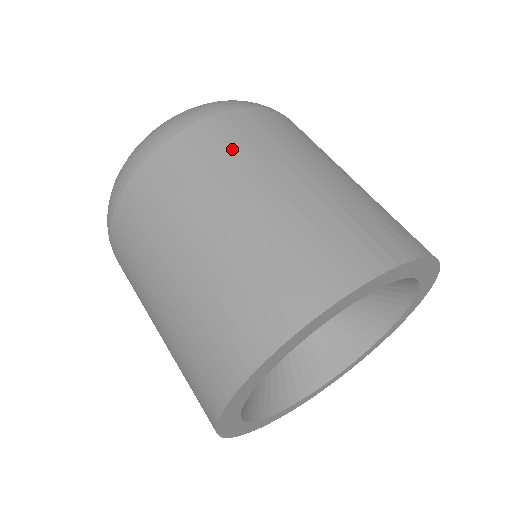
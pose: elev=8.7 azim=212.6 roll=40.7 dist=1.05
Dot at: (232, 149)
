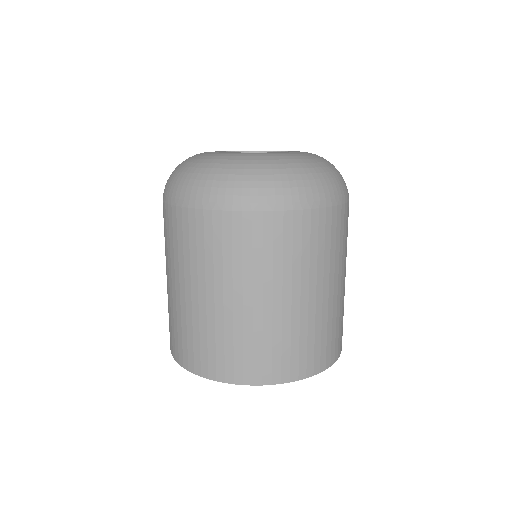
Dot at: (180, 246)
